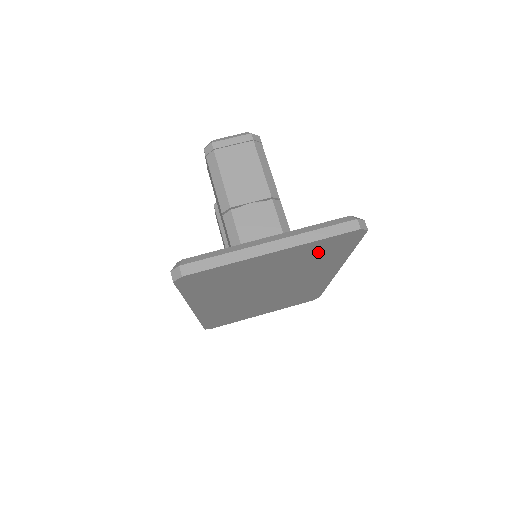
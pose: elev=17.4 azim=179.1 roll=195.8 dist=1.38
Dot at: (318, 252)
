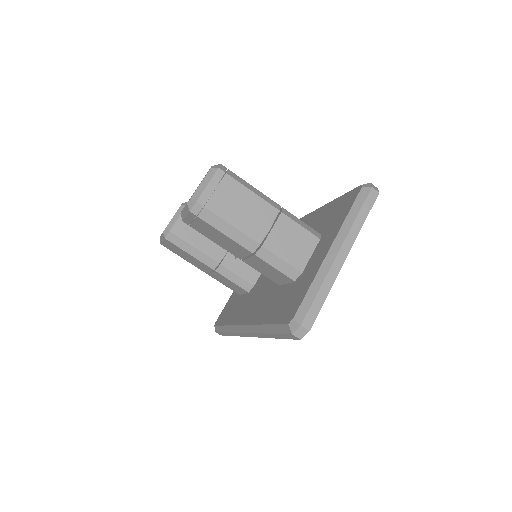
Dot at: occluded
